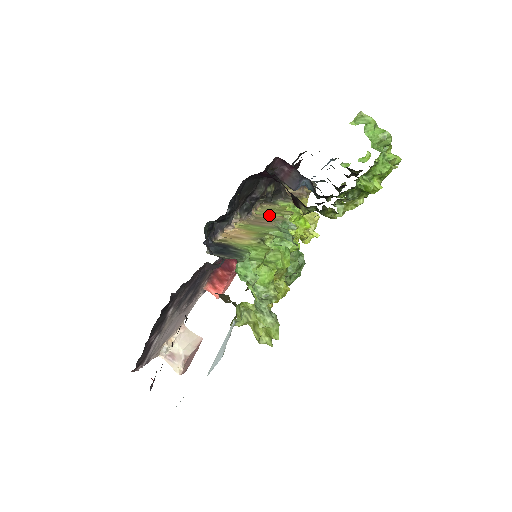
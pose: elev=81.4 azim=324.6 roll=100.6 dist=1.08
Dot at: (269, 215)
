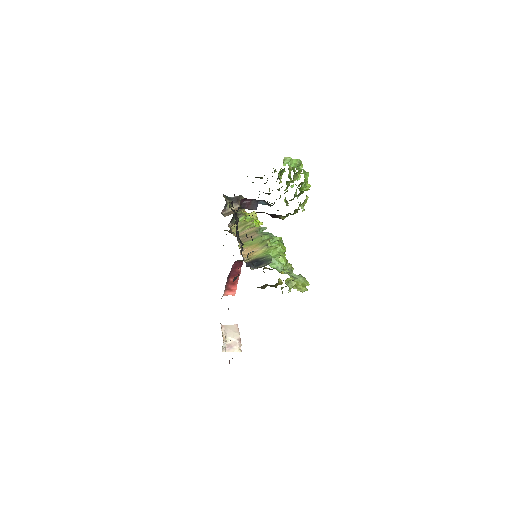
Dot at: (245, 231)
